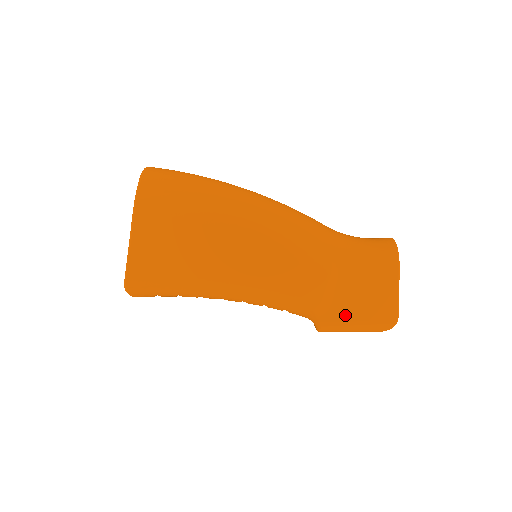
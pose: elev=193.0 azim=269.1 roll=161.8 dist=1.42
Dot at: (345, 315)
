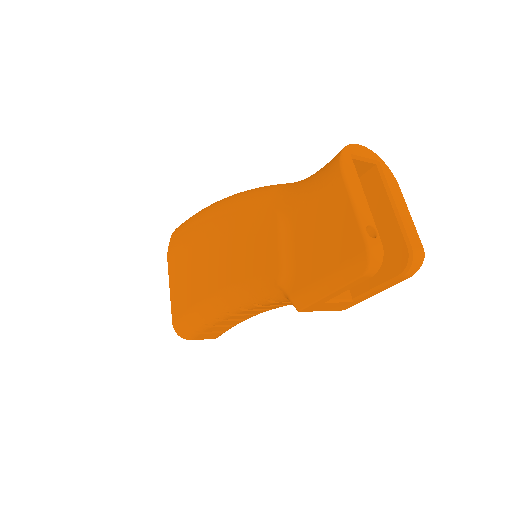
Dot at: (309, 274)
